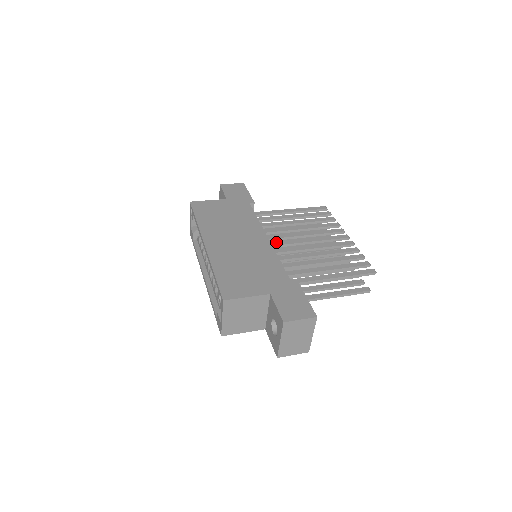
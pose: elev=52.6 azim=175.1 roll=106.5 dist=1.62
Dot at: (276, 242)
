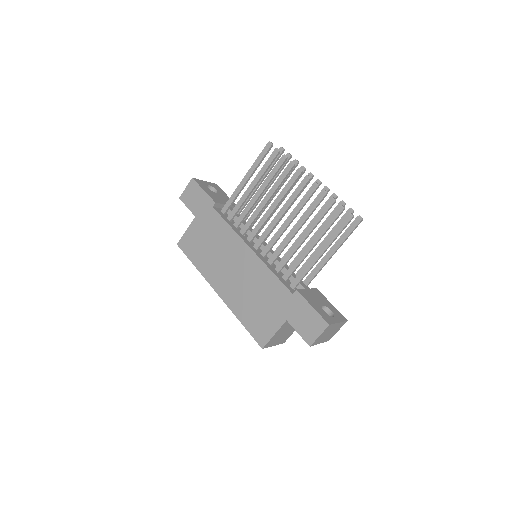
Dot at: (259, 239)
